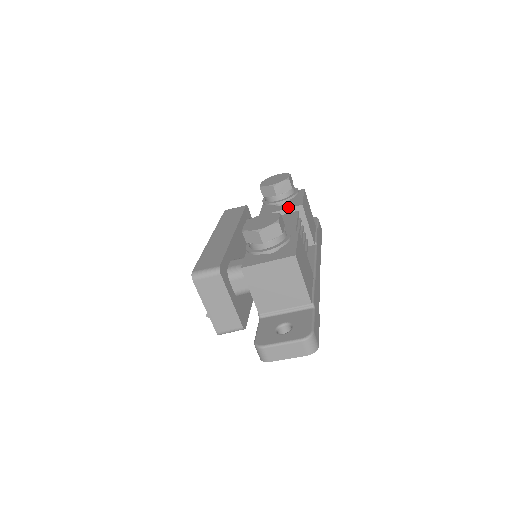
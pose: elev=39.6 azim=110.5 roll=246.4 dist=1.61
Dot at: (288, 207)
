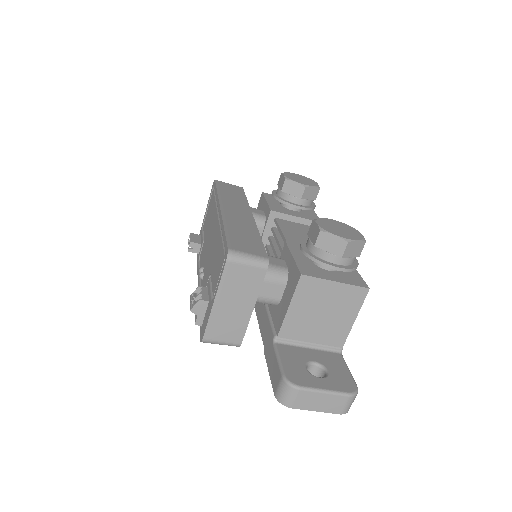
Dot at: (306, 217)
